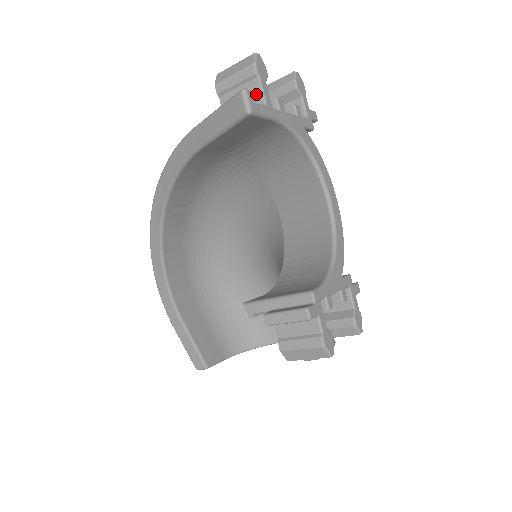
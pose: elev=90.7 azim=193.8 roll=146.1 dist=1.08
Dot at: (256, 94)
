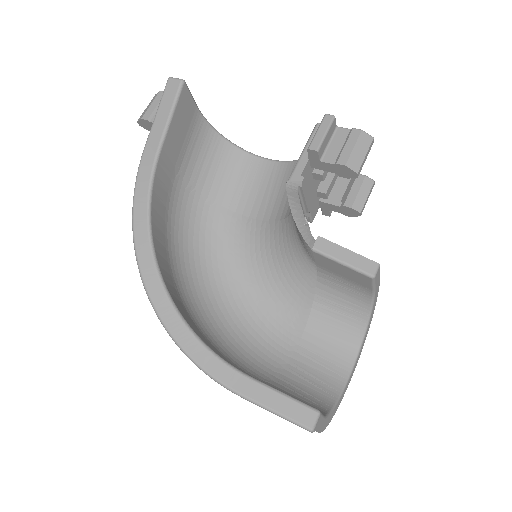
Dot at: occluded
